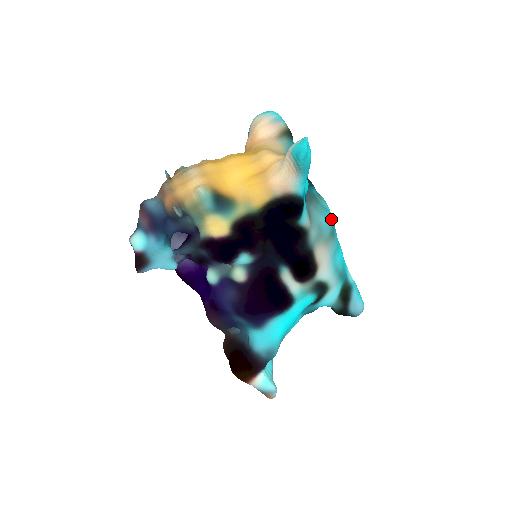
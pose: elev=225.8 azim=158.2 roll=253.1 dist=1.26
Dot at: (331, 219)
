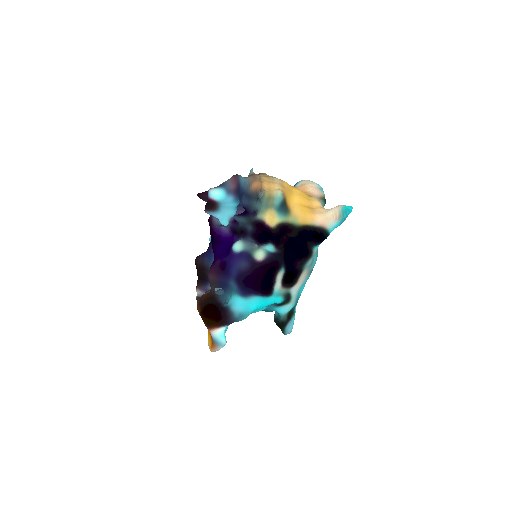
Dot at: occluded
